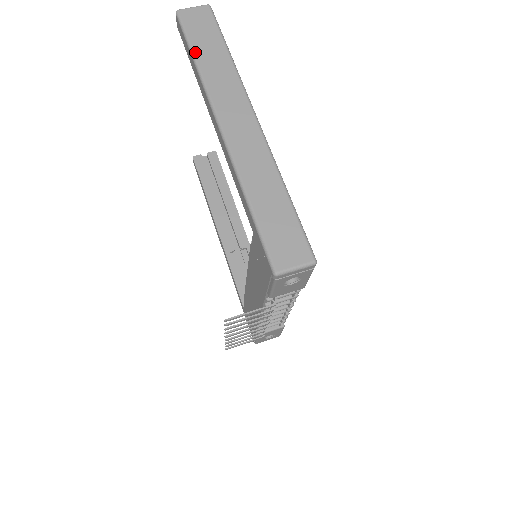
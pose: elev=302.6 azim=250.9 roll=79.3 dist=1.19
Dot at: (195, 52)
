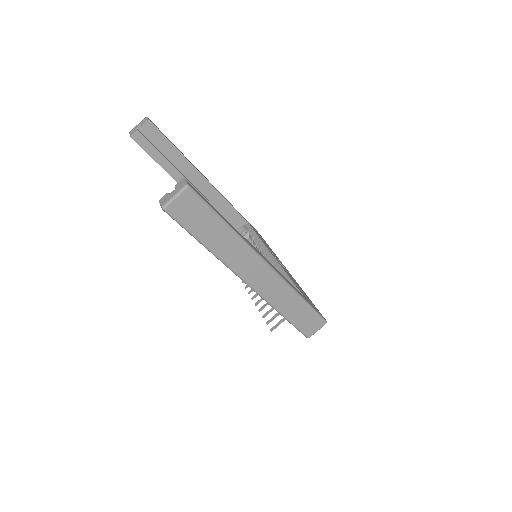
Dot at: (203, 241)
